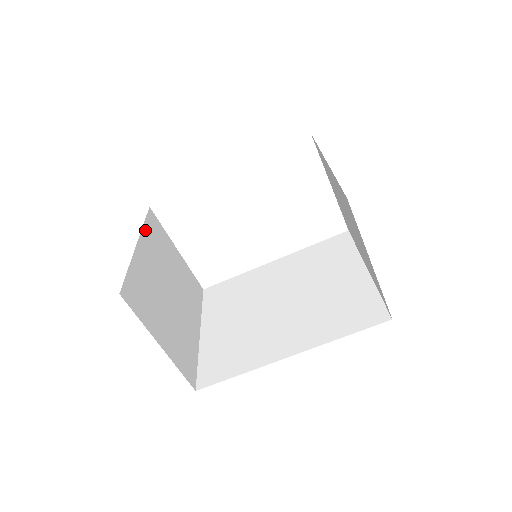
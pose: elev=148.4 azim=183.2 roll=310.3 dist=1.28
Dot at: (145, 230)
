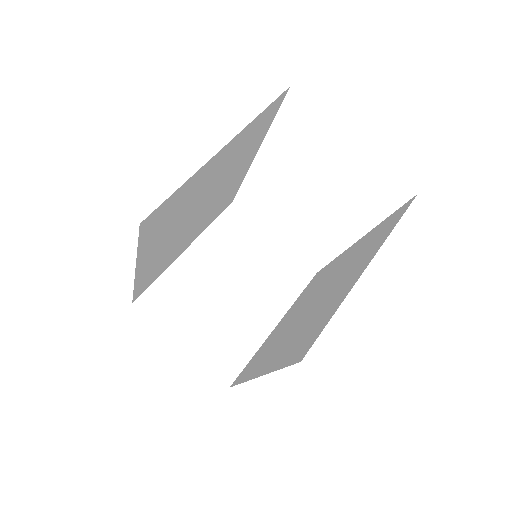
Dot at: (210, 231)
